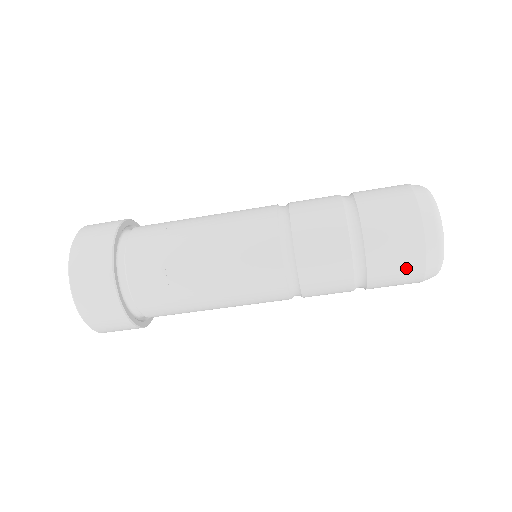
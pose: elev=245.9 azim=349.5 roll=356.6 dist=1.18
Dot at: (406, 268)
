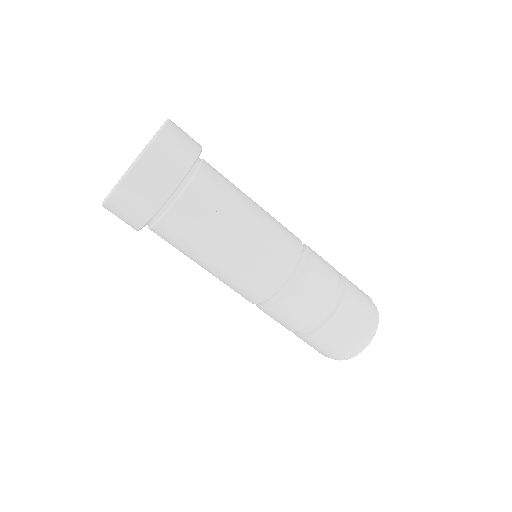
Dot at: (350, 335)
